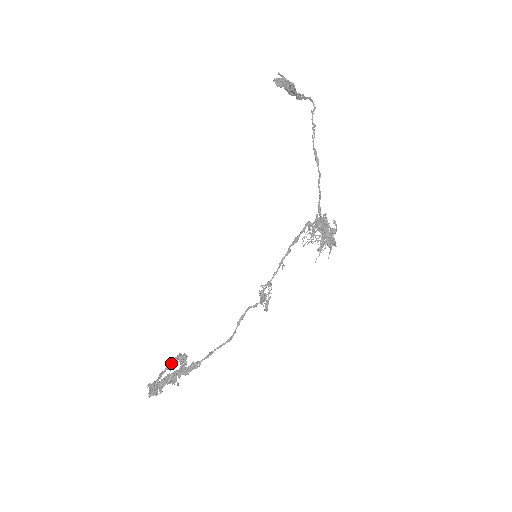
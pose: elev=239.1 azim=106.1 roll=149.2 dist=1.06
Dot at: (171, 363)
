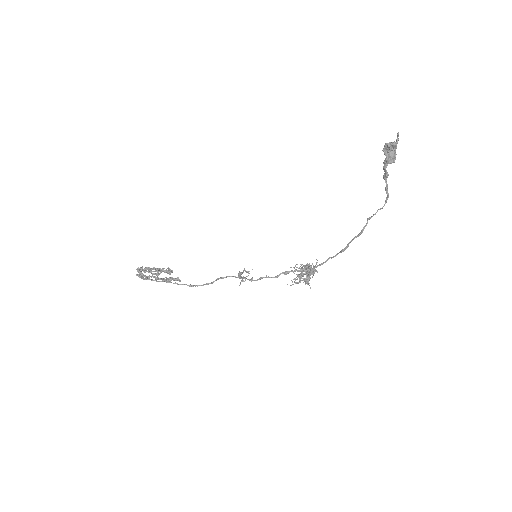
Dot at: occluded
